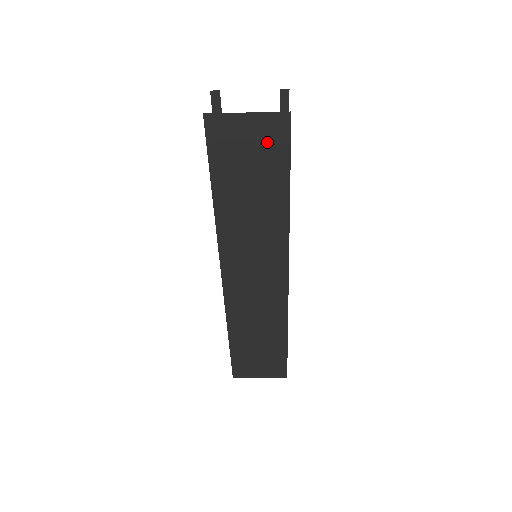
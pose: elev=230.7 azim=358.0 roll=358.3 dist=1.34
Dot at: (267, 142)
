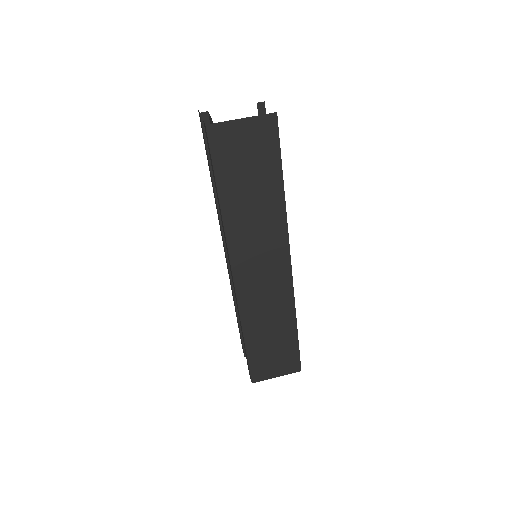
Dot at: (260, 141)
